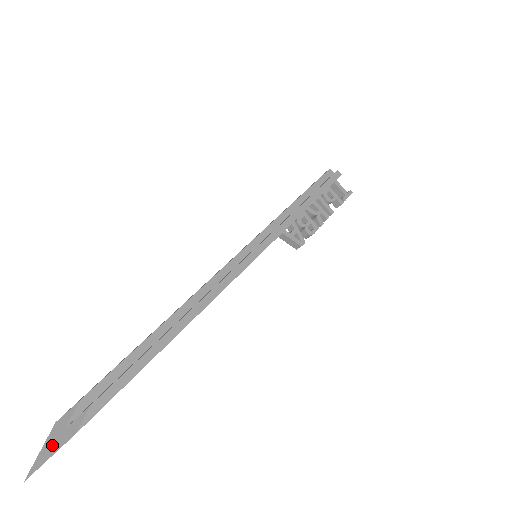
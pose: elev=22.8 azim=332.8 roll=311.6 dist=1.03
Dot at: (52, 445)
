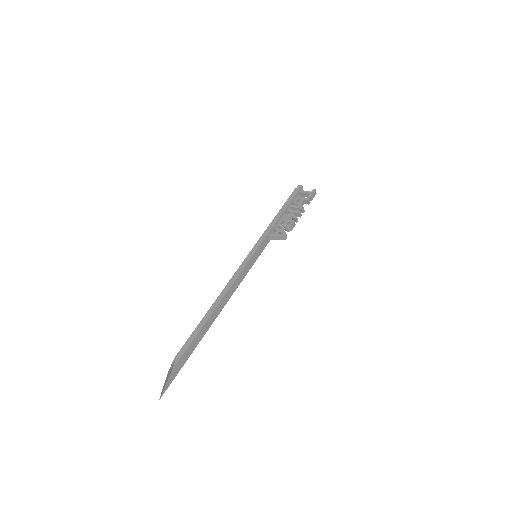
Dot at: (166, 381)
